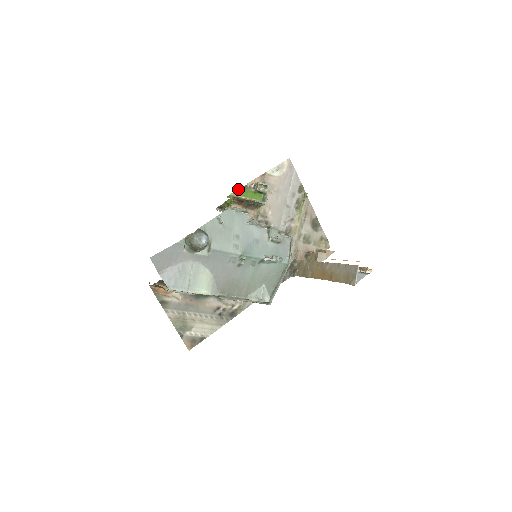
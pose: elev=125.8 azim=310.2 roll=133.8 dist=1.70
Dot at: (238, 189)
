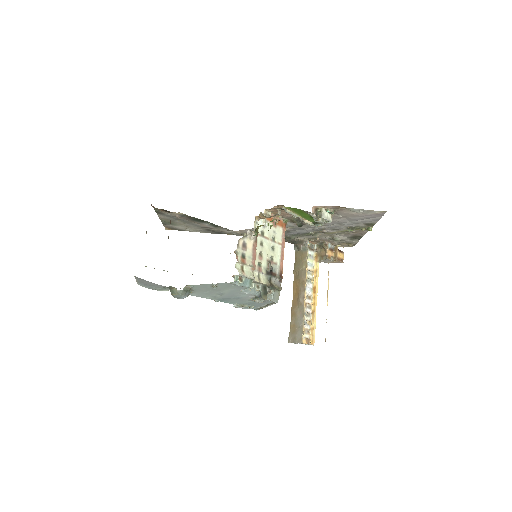
Dot at: occluded
